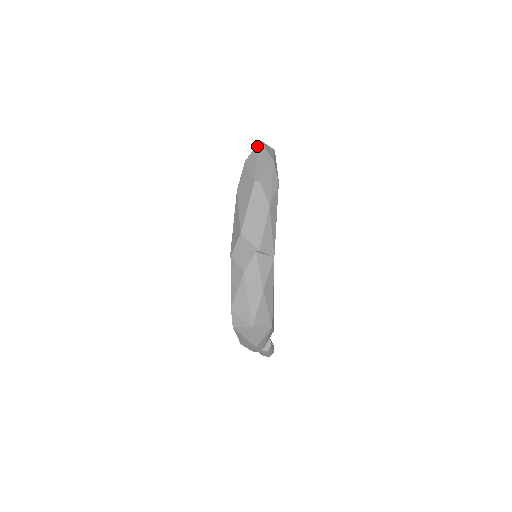
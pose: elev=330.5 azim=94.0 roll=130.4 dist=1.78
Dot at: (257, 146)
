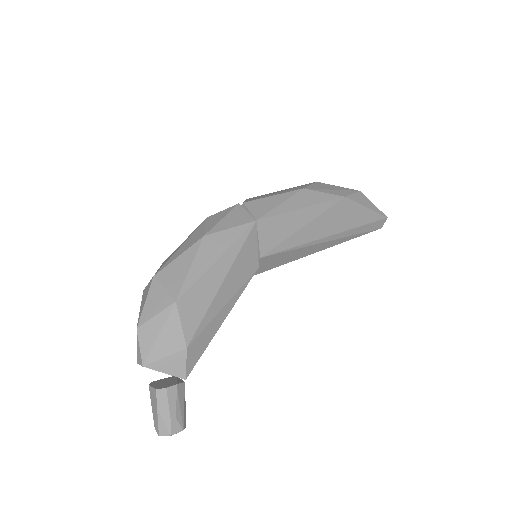
Dot at: occluded
